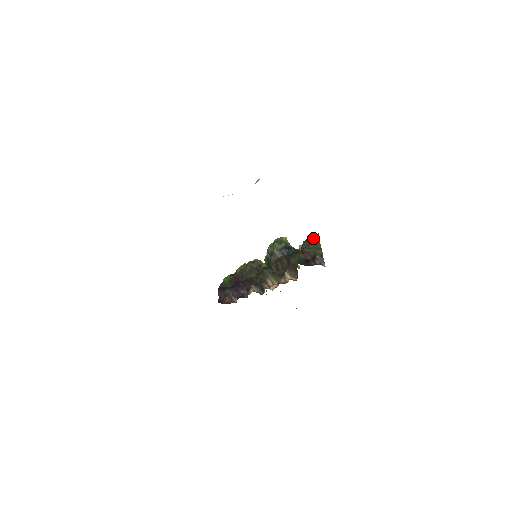
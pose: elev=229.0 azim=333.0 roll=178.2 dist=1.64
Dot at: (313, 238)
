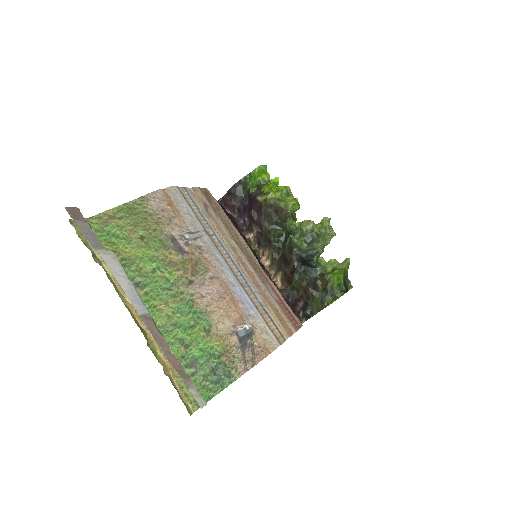
Dot at: (330, 293)
